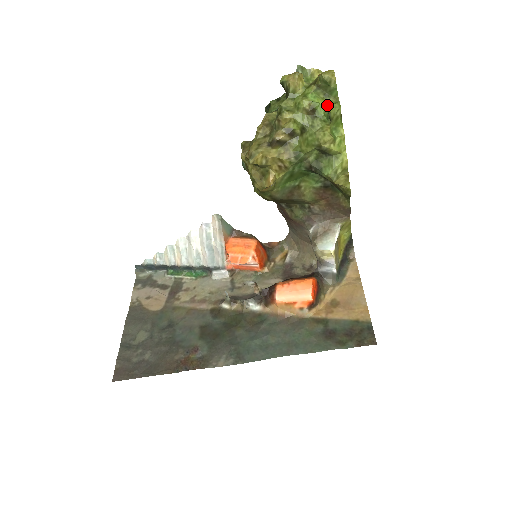
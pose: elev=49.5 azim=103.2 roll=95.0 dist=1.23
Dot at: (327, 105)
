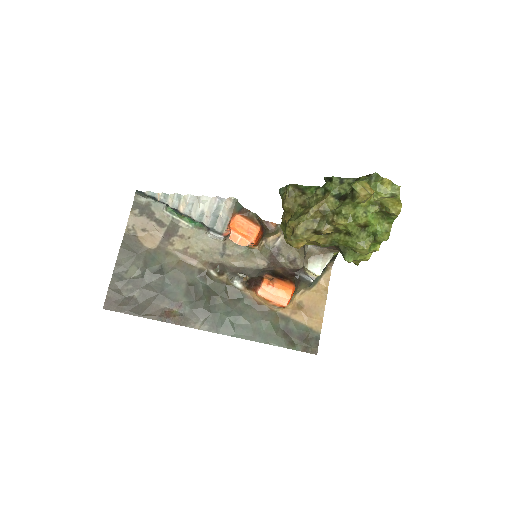
Dot at: (379, 228)
